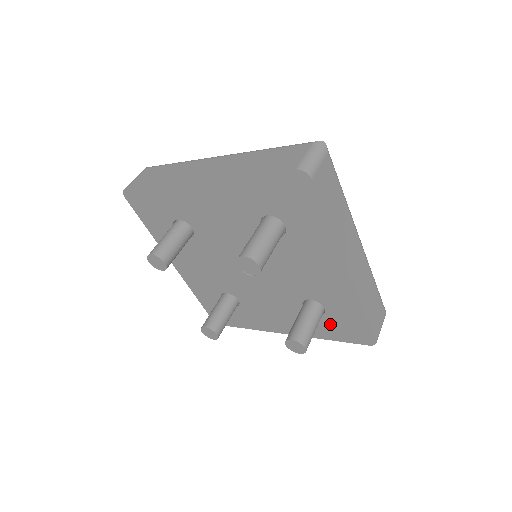
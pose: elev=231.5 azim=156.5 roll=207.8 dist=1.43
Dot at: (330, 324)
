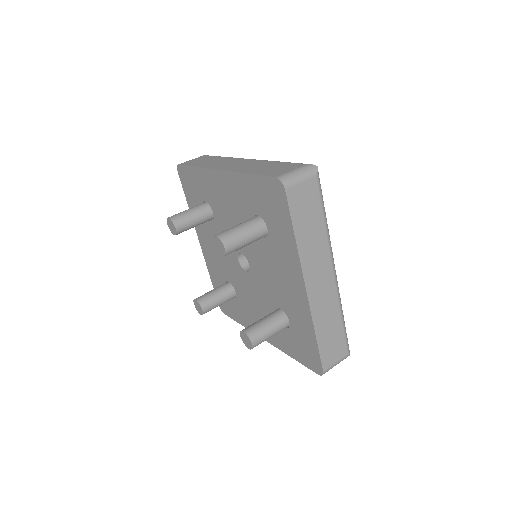
Dot at: (293, 340)
